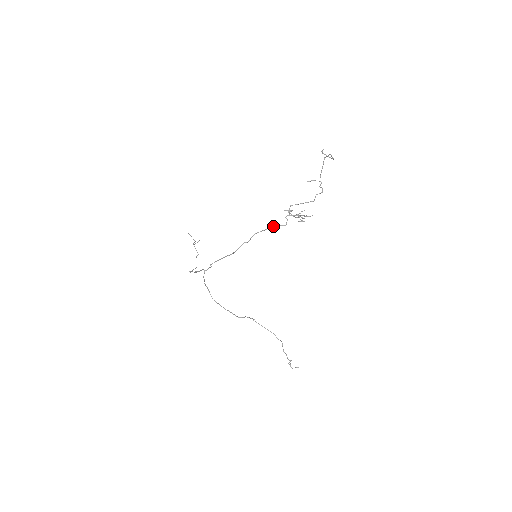
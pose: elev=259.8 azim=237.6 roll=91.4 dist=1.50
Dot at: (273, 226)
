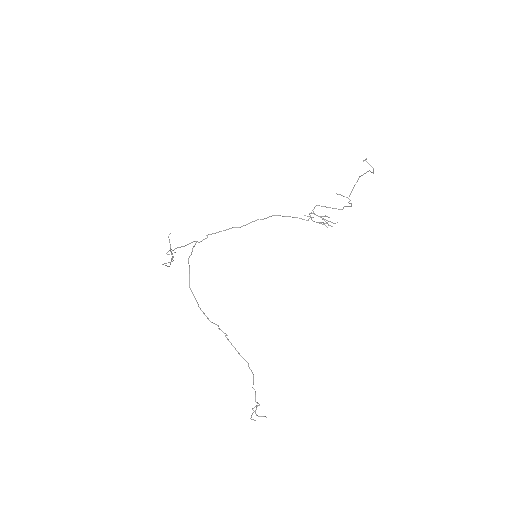
Dot at: occluded
